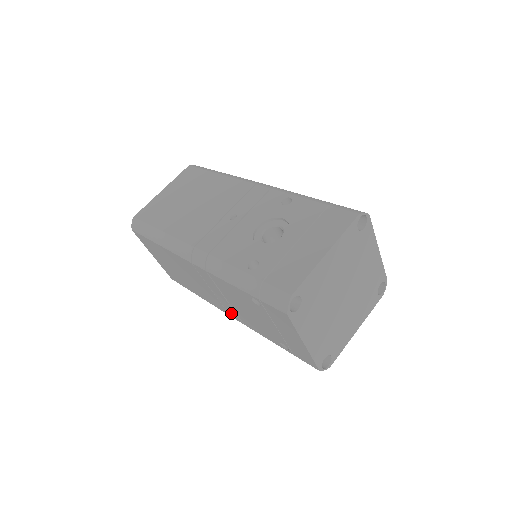
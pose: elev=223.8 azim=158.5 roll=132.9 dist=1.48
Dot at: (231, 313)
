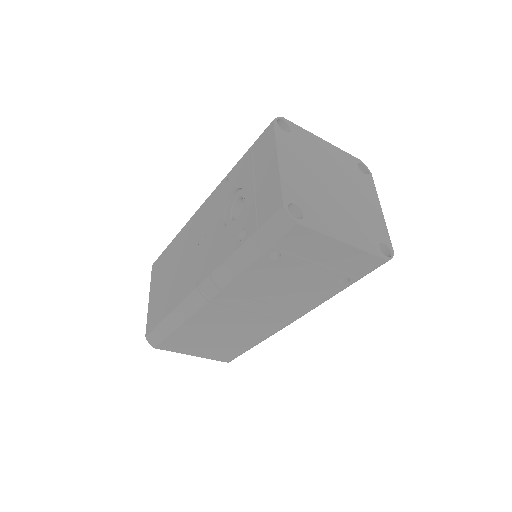
Dot at: (286, 317)
